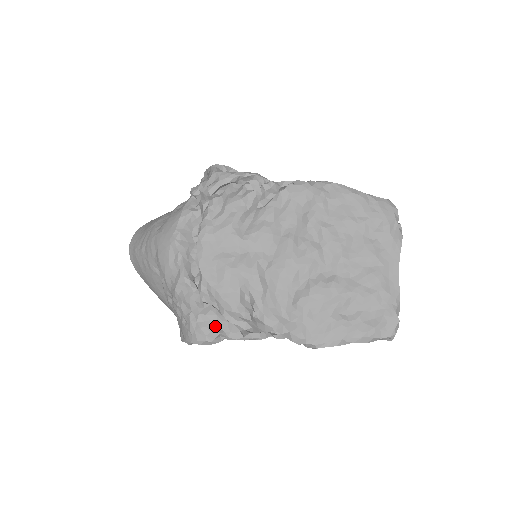
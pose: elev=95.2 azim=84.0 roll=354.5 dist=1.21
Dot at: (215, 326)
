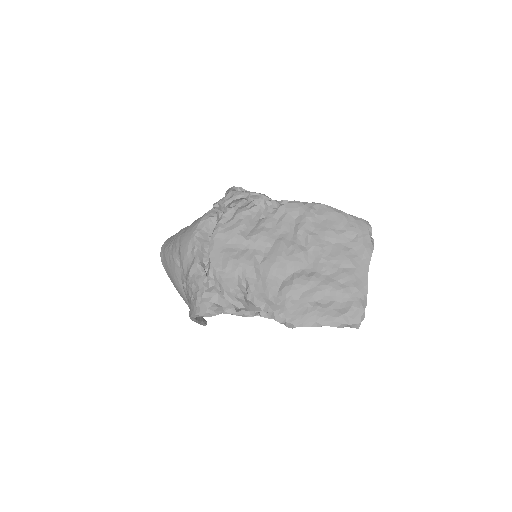
Dot at: (215, 302)
